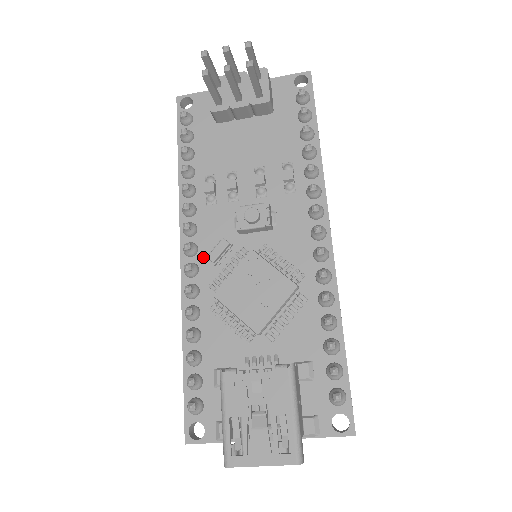
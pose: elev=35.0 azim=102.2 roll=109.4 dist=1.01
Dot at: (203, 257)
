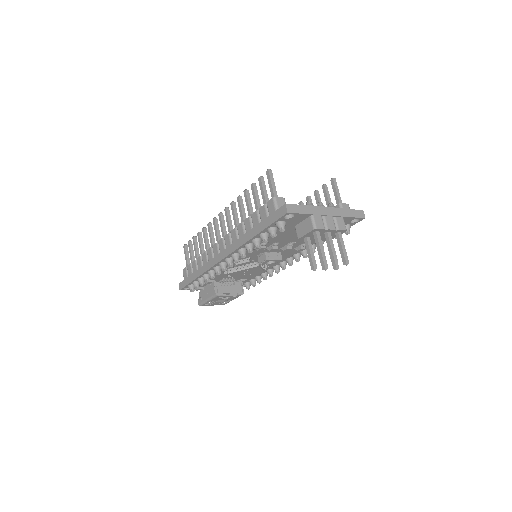
Dot at: (233, 261)
